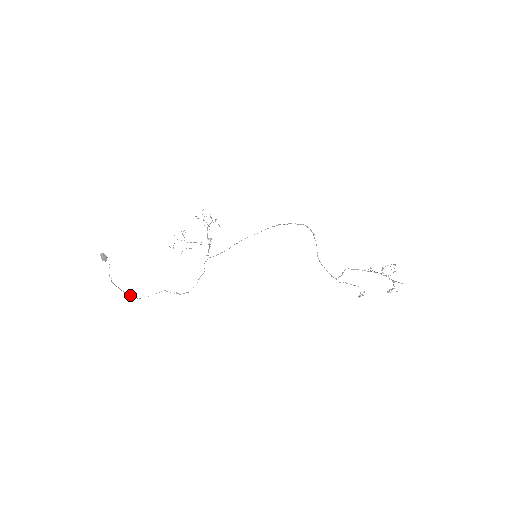
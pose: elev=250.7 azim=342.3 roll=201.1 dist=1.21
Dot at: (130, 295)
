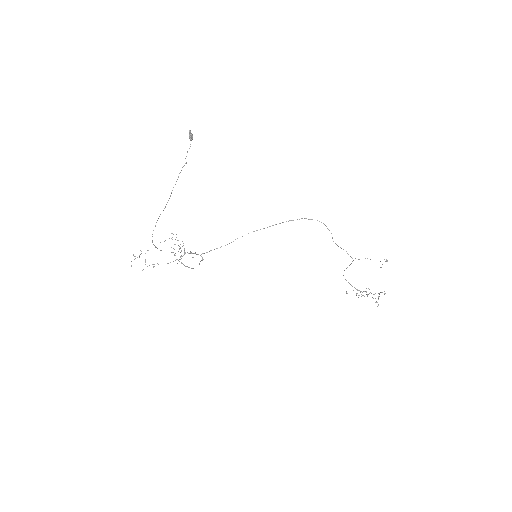
Dot at: (155, 226)
